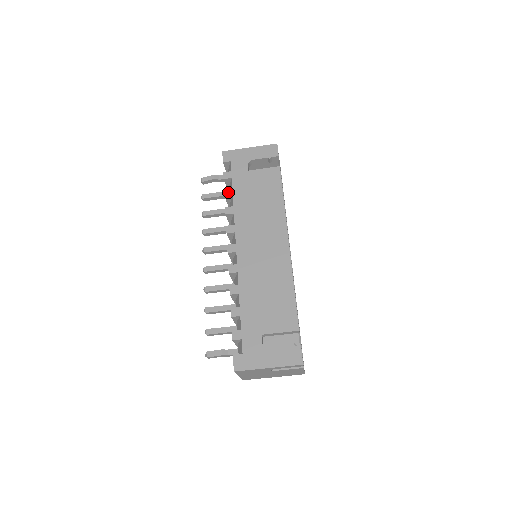
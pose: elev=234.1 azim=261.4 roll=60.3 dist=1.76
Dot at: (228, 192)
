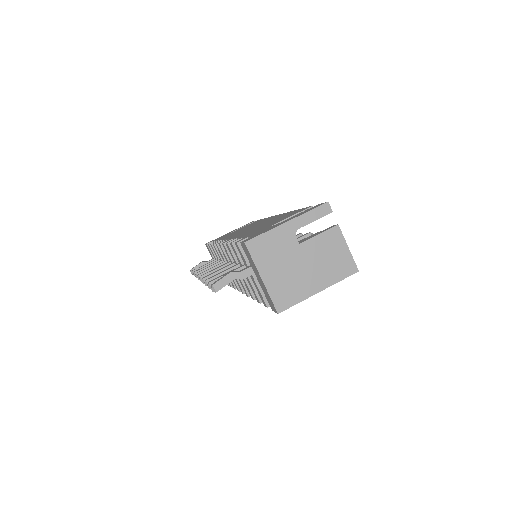
Dot at: (214, 242)
